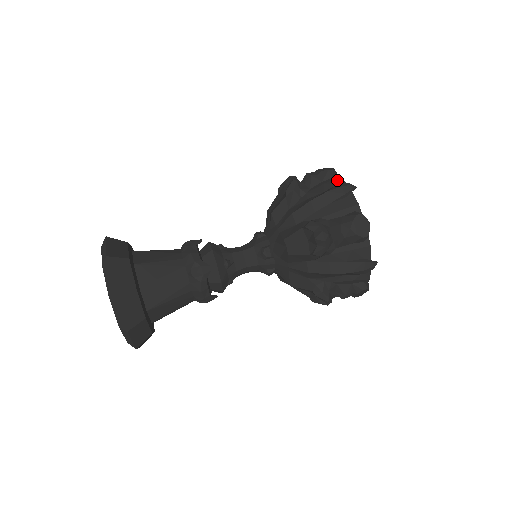
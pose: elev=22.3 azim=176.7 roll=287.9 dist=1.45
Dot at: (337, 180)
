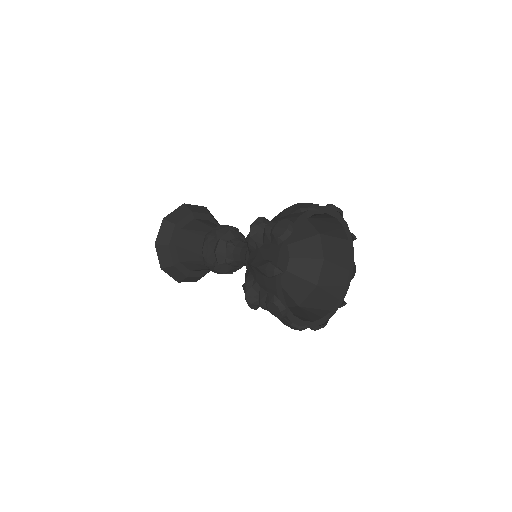
Dot at: (275, 253)
